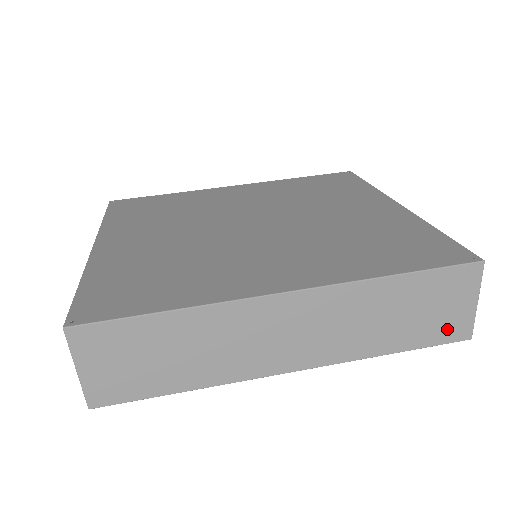
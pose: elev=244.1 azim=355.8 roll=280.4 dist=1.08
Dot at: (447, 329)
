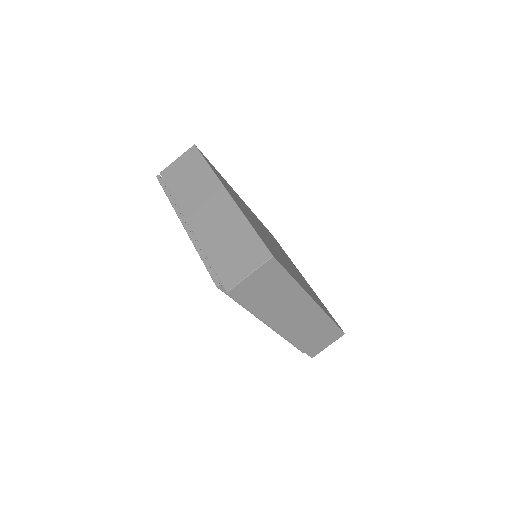
Dot at: (314, 350)
